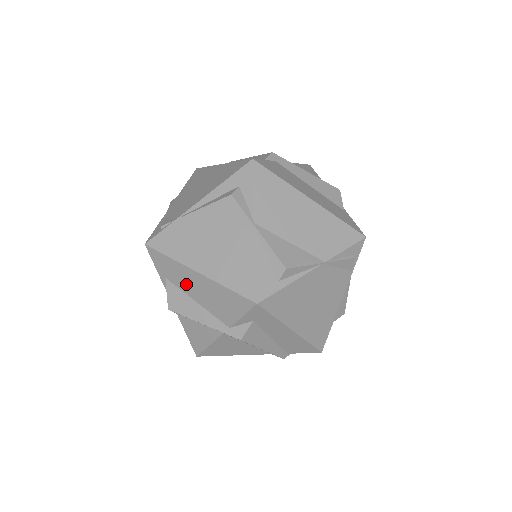
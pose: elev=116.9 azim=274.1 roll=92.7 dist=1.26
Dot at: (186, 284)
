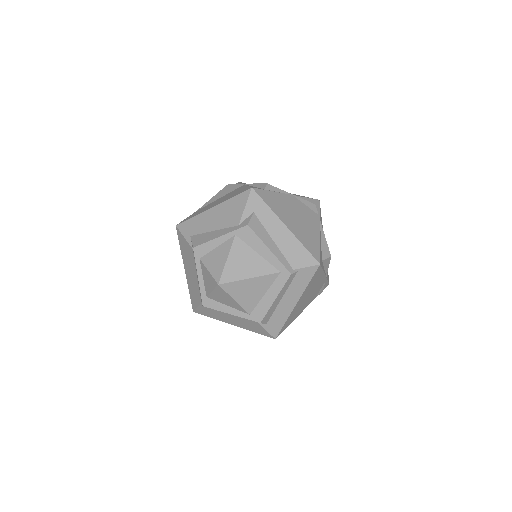
Dot at: (205, 225)
